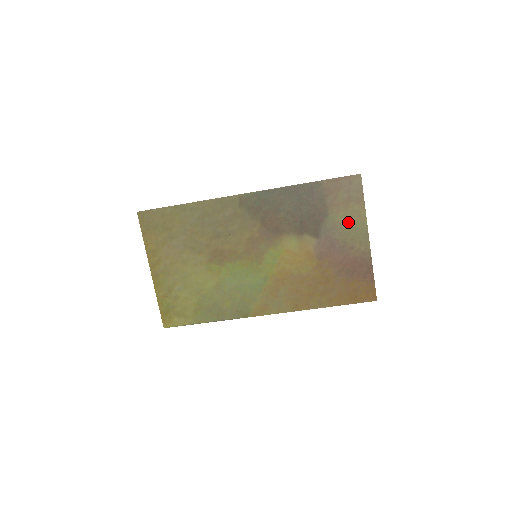
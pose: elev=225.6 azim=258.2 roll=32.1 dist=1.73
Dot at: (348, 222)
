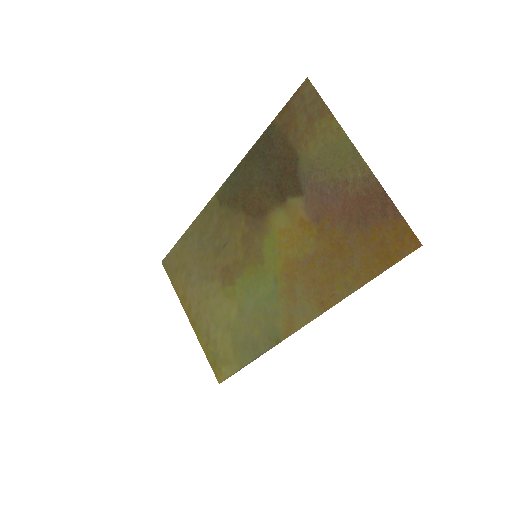
Dot at: (324, 150)
